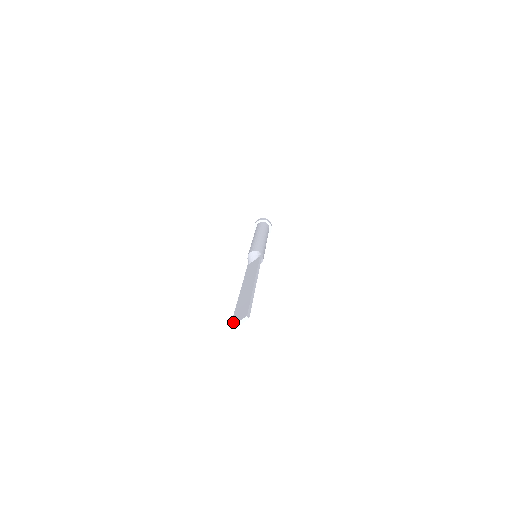
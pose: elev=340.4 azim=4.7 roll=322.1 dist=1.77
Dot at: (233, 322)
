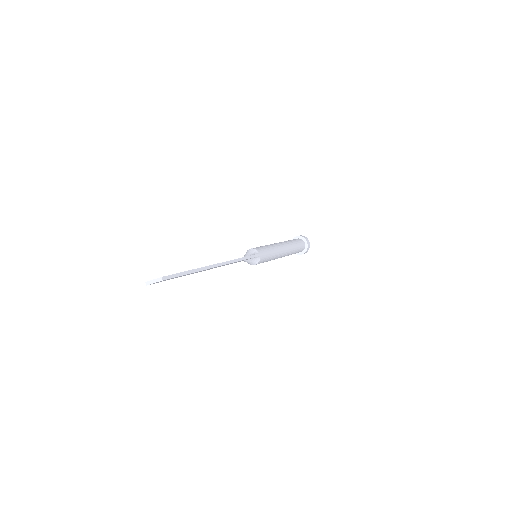
Dot at: occluded
